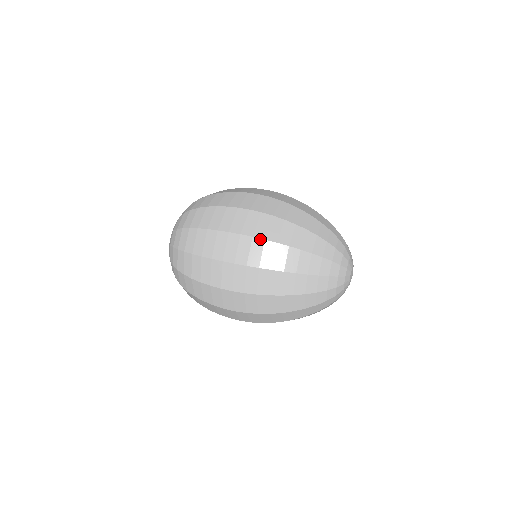
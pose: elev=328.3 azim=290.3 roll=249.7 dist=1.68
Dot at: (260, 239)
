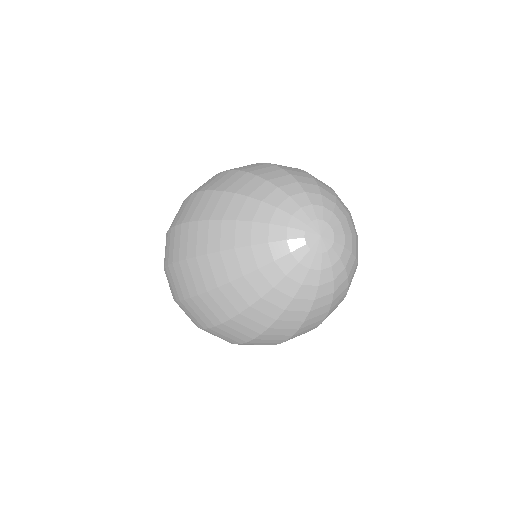
Dot at: (176, 263)
